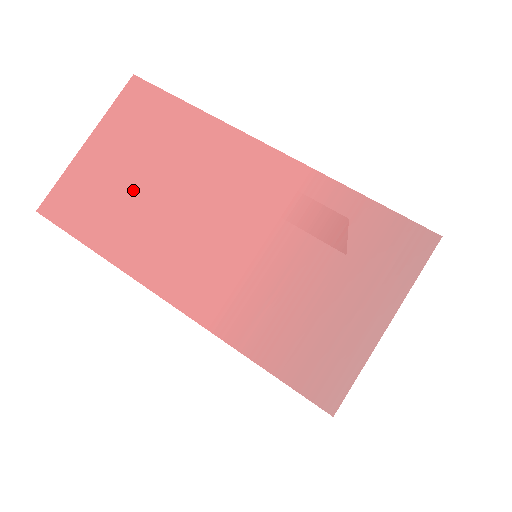
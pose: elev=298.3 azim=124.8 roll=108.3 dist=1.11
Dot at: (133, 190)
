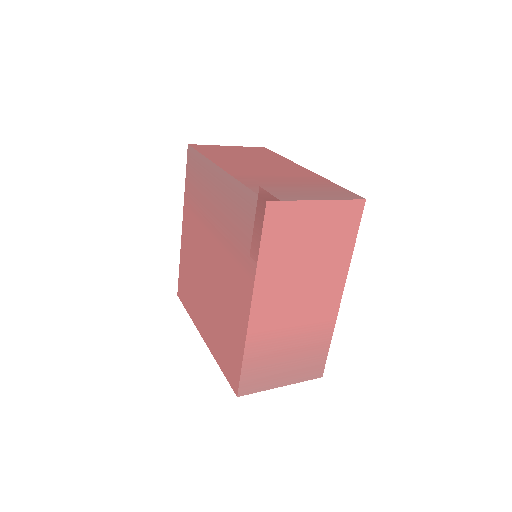
Dot at: (236, 155)
